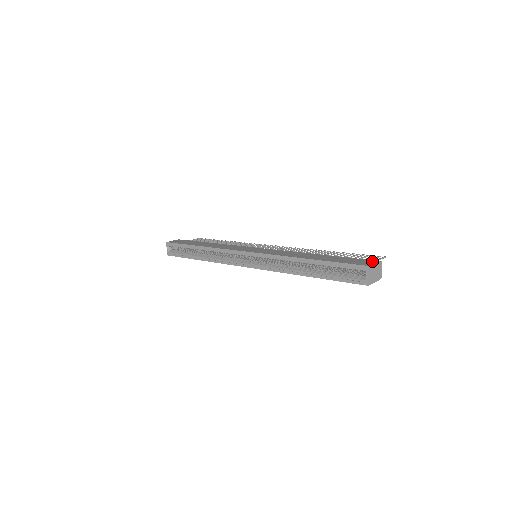
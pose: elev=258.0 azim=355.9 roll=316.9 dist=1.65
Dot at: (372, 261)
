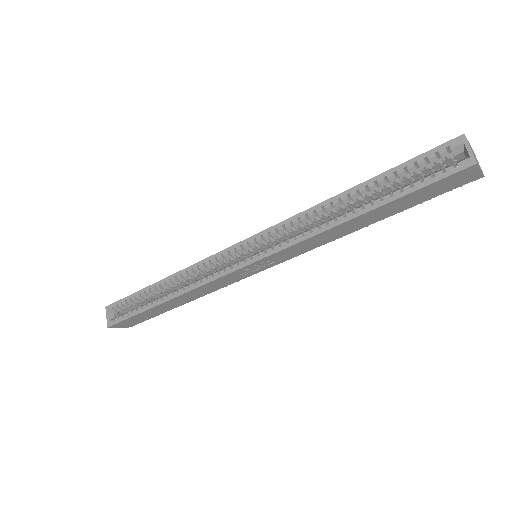
Dot at: occluded
